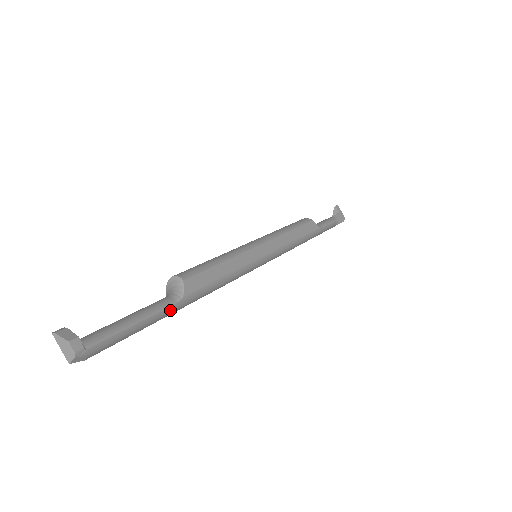
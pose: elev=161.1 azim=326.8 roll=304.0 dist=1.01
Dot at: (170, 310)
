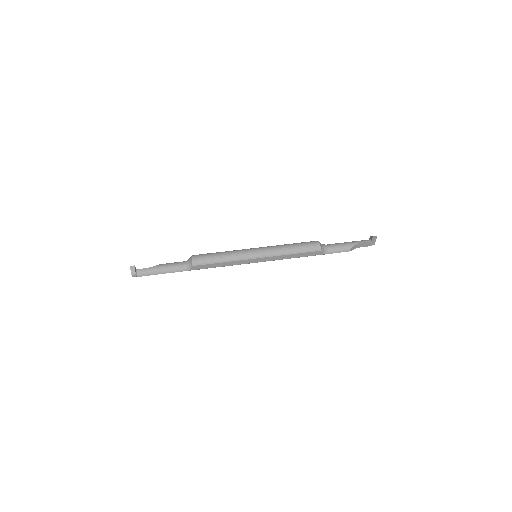
Dot at: (181, 271)
